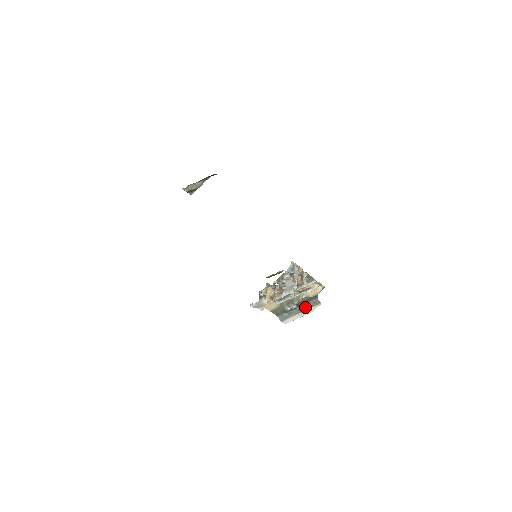
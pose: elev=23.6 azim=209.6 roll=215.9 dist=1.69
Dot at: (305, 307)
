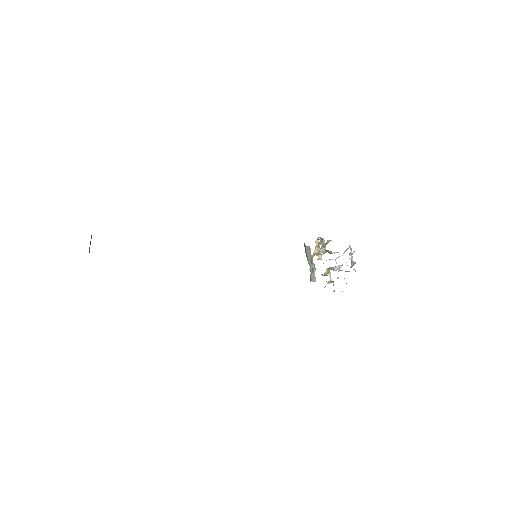
Dot at: (309, 258)
